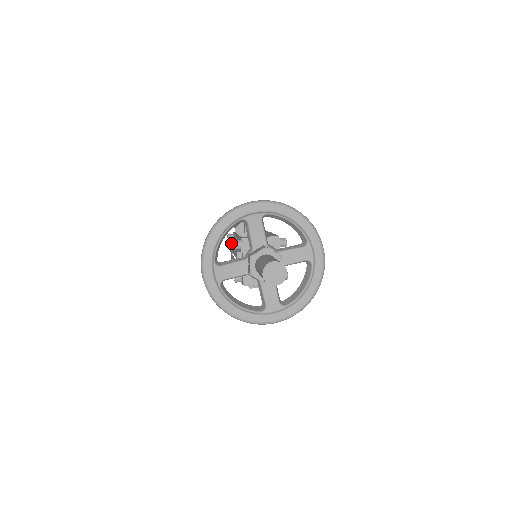
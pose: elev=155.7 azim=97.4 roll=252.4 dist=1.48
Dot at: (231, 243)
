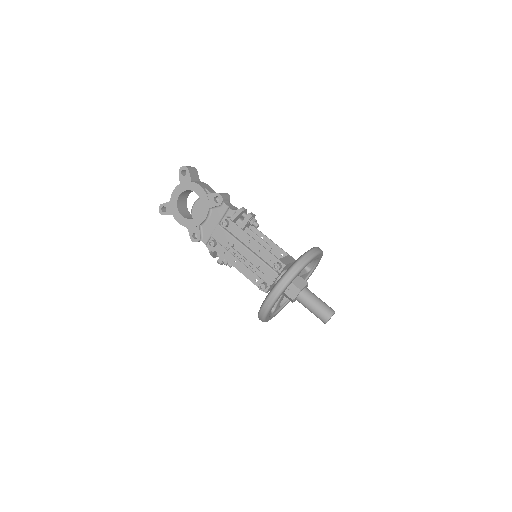
Dot at: (223, 227)
